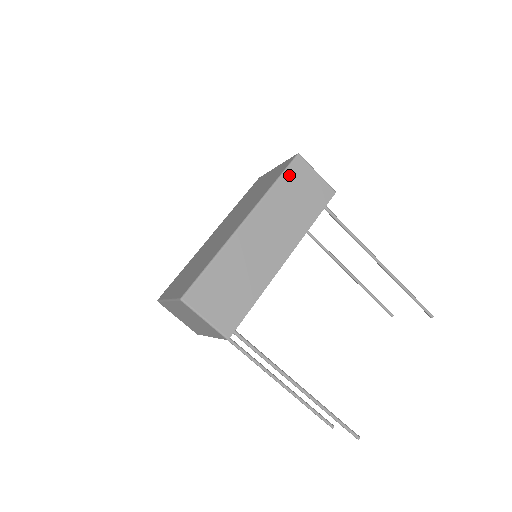
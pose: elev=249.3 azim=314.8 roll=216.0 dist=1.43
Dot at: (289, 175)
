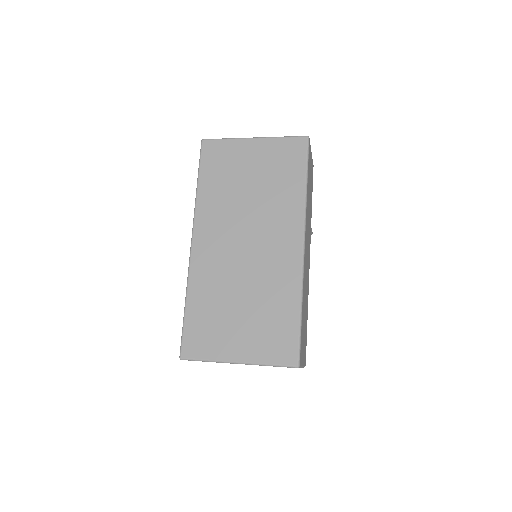
Dot at: occluded
